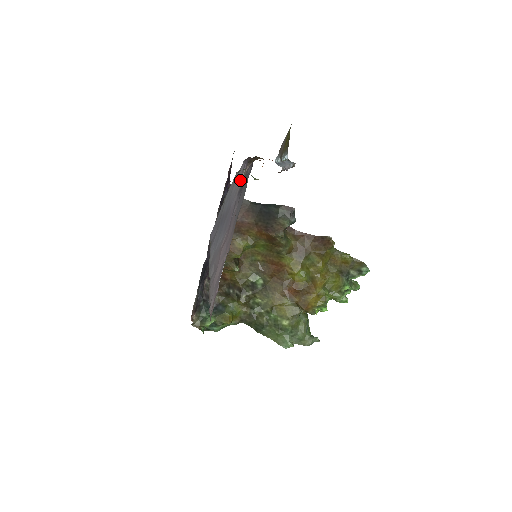
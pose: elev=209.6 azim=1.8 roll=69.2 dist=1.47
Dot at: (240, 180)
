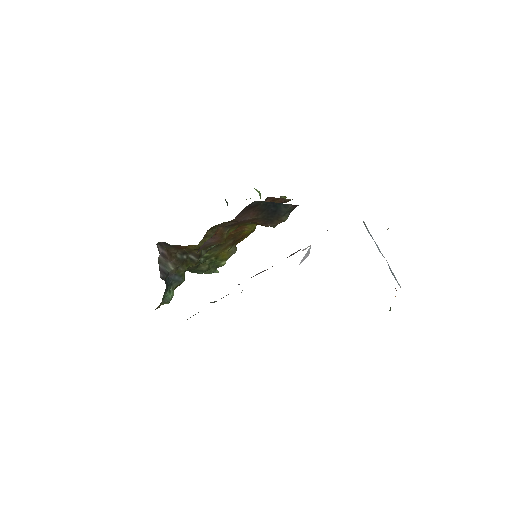
Dot at: occluded
